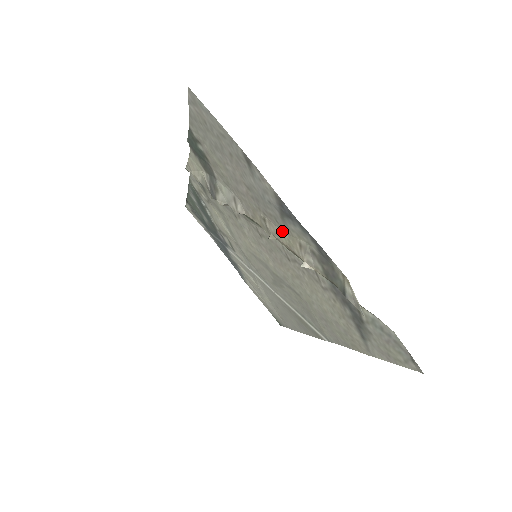
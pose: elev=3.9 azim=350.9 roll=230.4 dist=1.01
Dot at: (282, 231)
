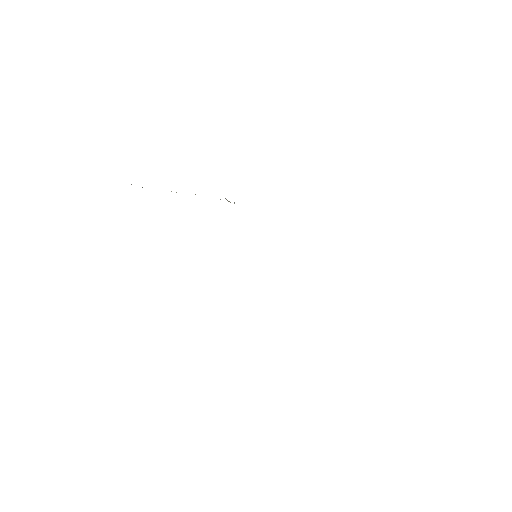
Dot at: occluded
